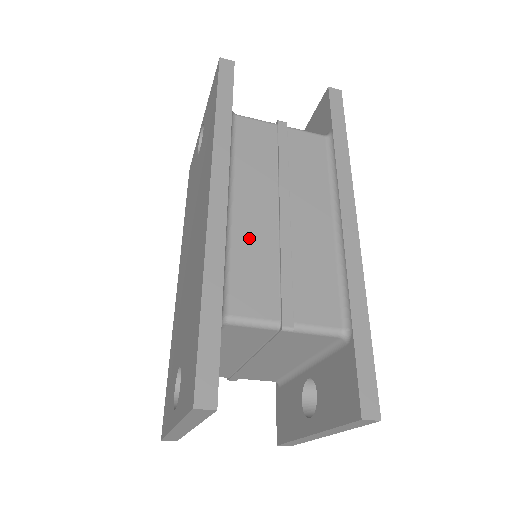
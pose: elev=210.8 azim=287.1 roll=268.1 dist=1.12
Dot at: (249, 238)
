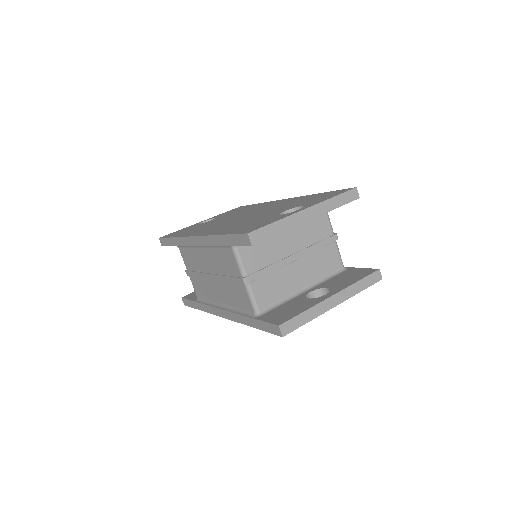
Dot at: occluded
